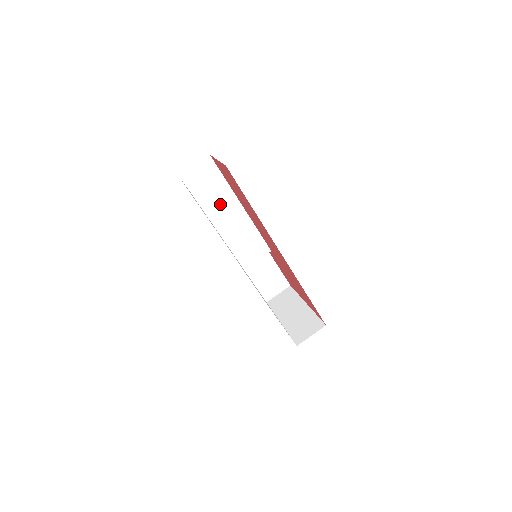
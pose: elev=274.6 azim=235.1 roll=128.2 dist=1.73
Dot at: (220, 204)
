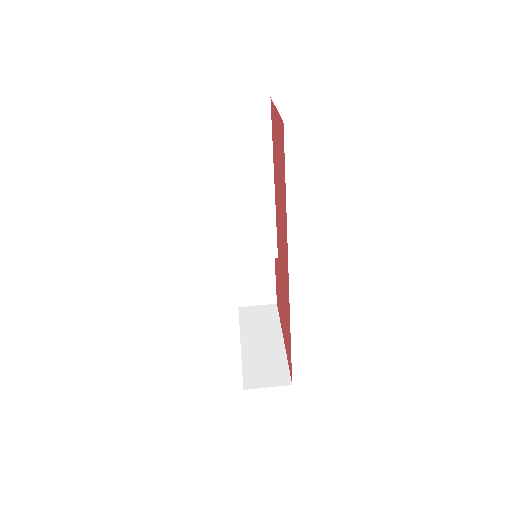
Dot at: (248, 167)
